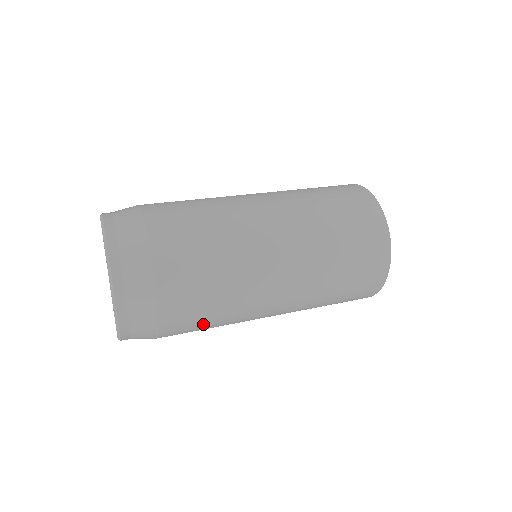
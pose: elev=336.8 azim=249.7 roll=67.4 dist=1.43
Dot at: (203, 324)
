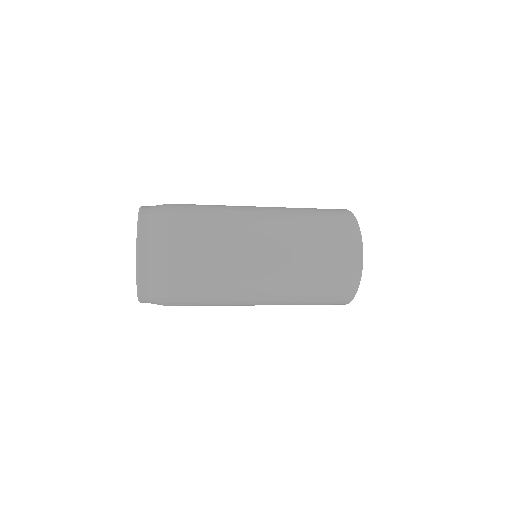
Dot at: occluded
